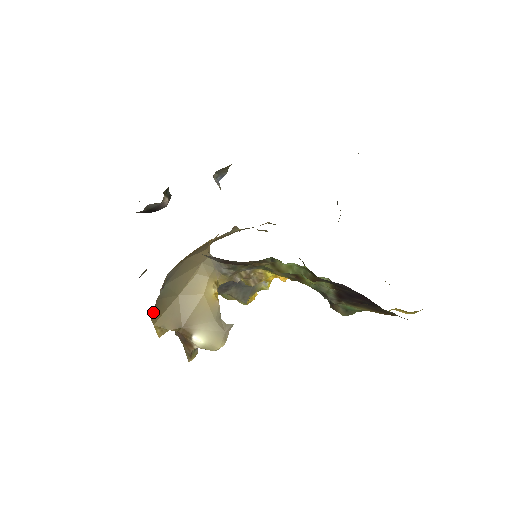
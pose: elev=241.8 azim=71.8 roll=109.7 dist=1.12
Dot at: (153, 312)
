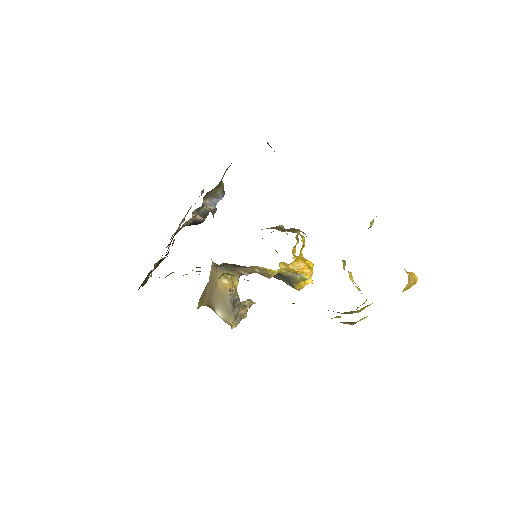
Dot at: occluded
